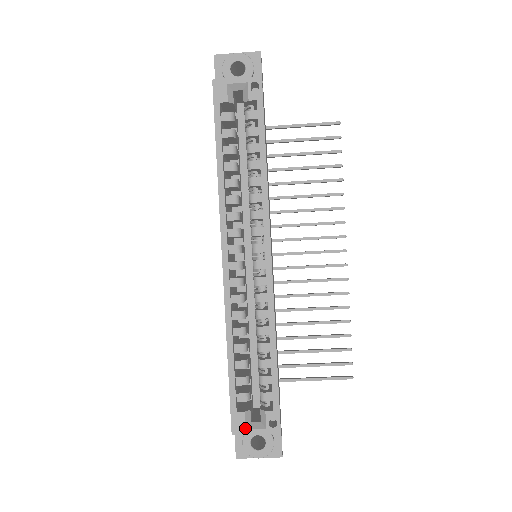
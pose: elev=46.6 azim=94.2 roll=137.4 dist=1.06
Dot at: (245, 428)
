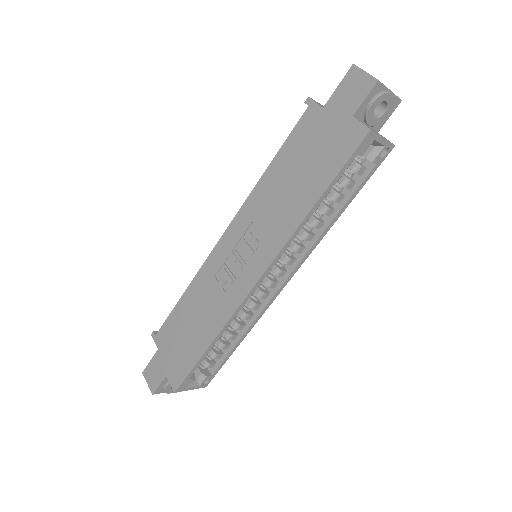
Dot at: (187, 387)
